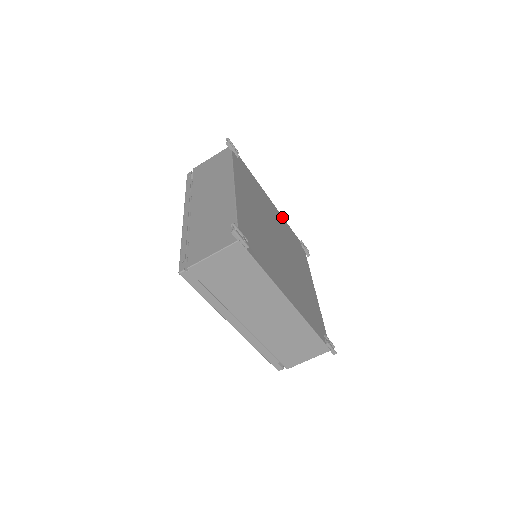
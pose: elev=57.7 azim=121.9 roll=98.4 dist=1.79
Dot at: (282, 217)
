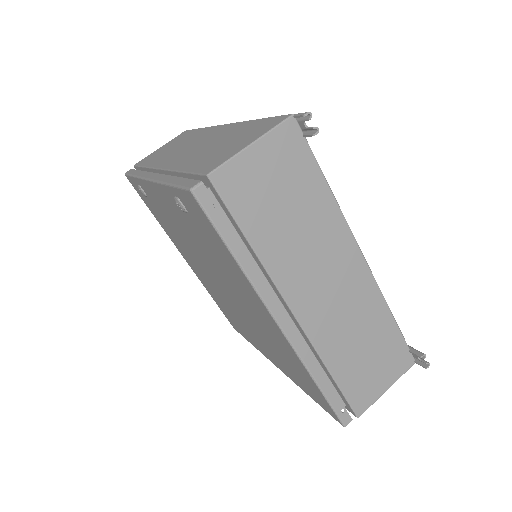
Dot at: occluded
